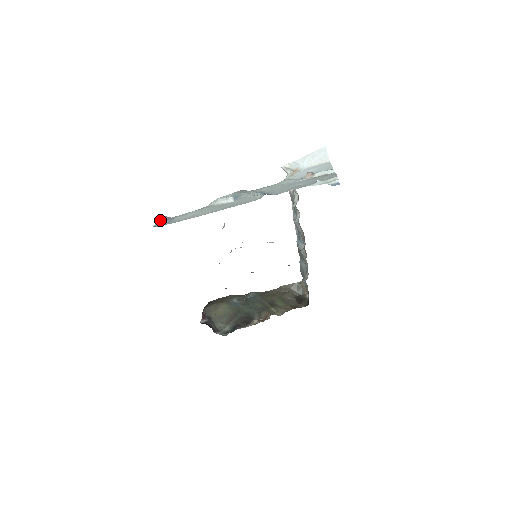
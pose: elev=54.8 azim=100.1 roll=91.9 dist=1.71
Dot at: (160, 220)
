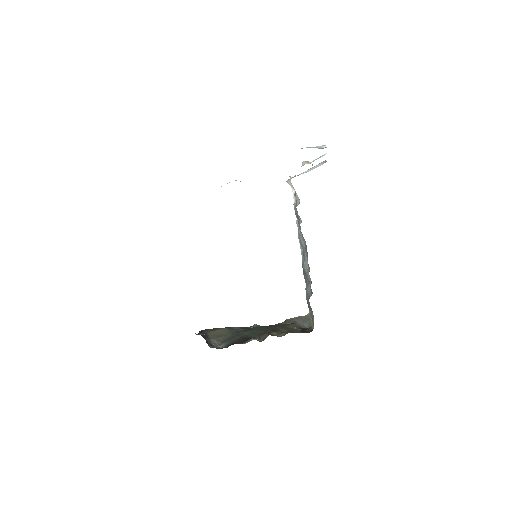
Dot at: occluded
